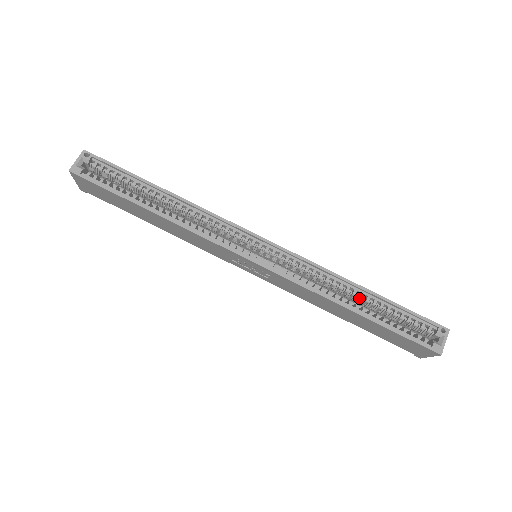
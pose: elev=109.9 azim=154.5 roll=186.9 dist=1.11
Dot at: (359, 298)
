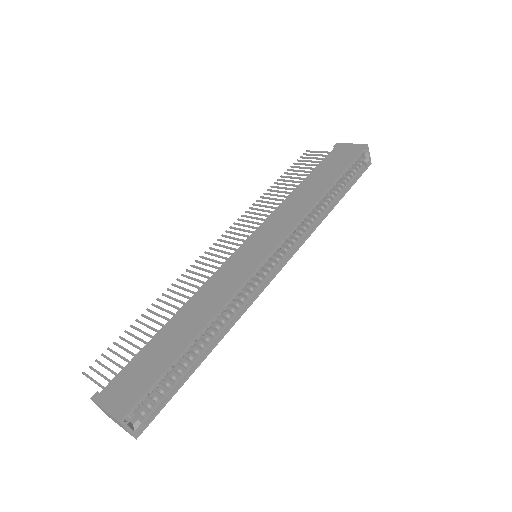
Dot at: occluded
